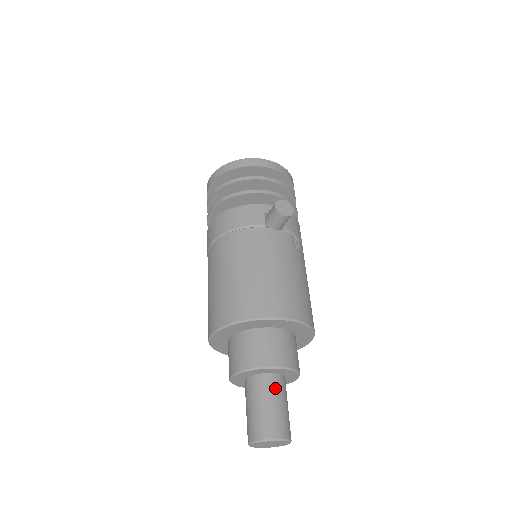
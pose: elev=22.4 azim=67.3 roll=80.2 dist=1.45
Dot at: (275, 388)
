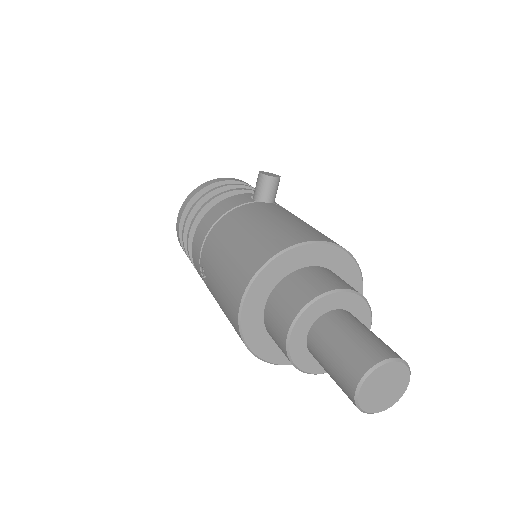
Dot at: (352, 319)
